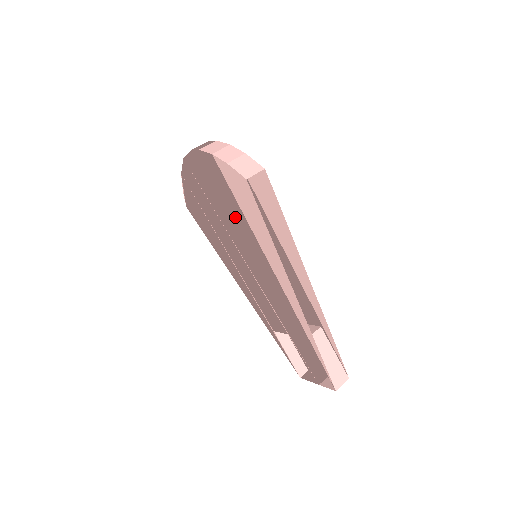
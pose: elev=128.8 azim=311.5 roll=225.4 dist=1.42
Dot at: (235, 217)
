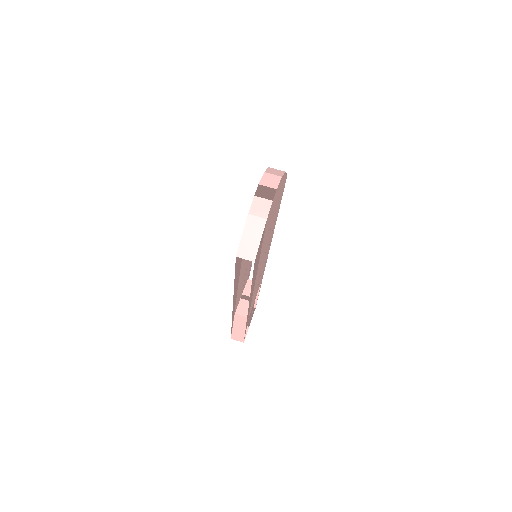
Dot at: occluded
